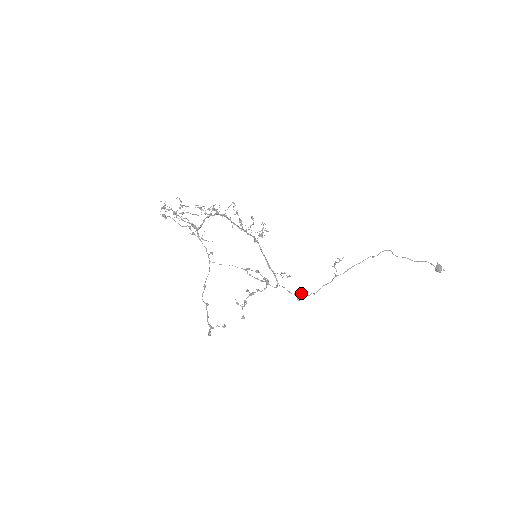
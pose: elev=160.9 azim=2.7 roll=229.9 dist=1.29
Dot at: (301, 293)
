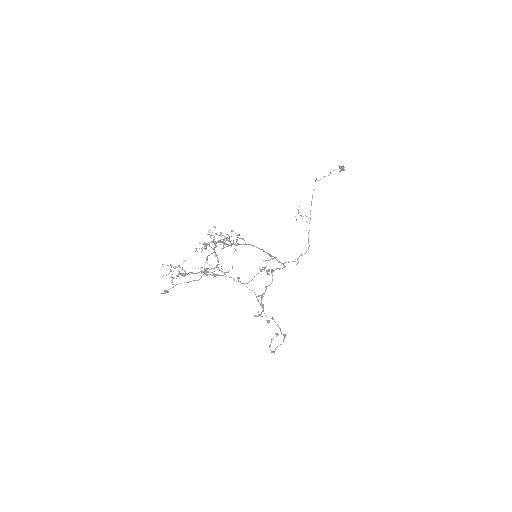
Dot at: (302, 254)
